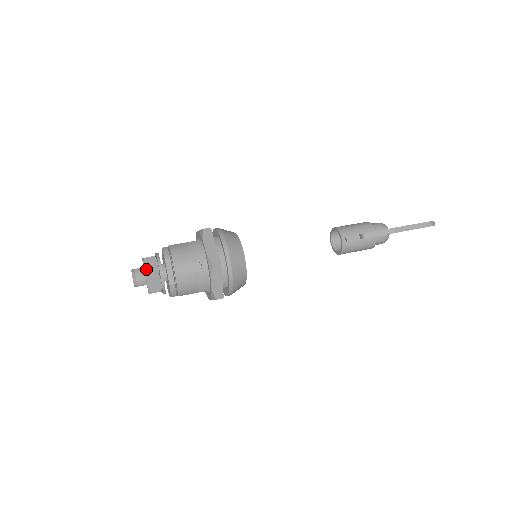
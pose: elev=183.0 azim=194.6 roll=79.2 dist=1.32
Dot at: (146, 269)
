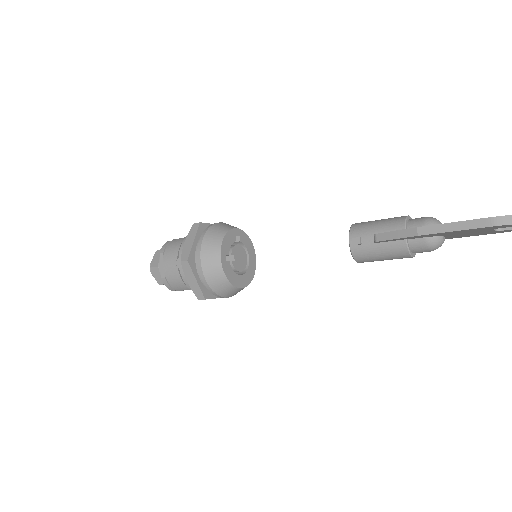
Dot at: (153, 261)
